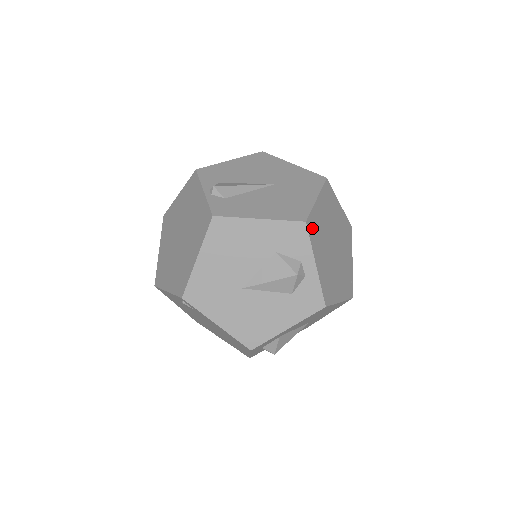
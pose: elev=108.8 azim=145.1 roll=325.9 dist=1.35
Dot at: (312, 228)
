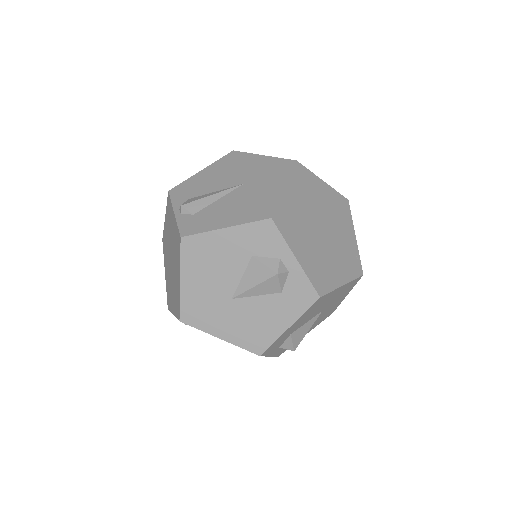
Dot at: (283, 221)
